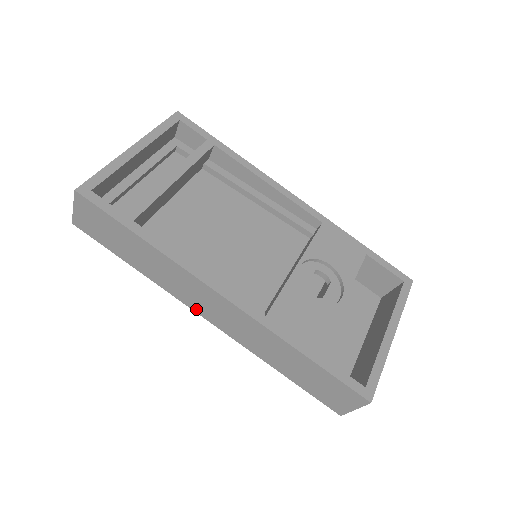
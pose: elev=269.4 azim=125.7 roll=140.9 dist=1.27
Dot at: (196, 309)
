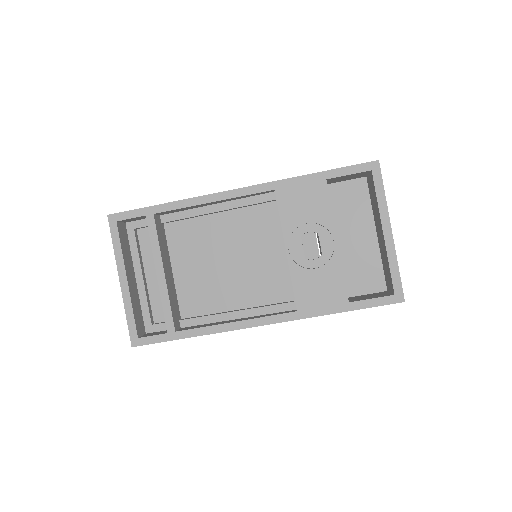
Dot at: occluded
